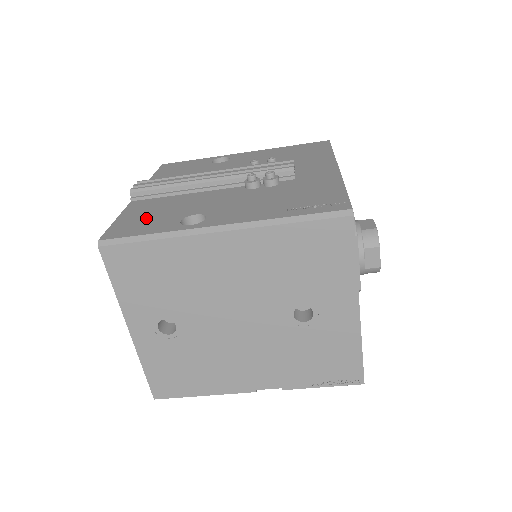
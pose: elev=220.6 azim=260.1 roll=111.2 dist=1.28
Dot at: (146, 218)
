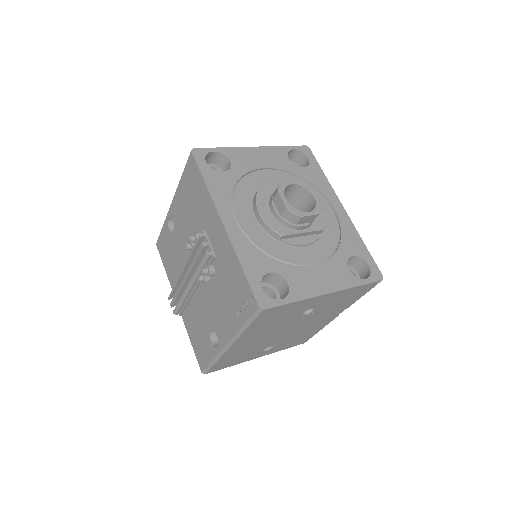
Dot at: (199, 341)
